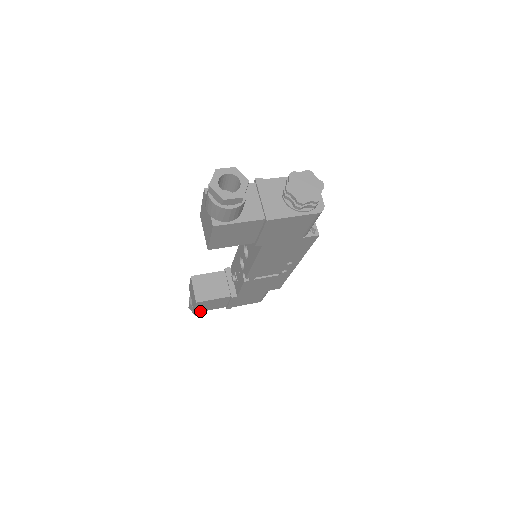
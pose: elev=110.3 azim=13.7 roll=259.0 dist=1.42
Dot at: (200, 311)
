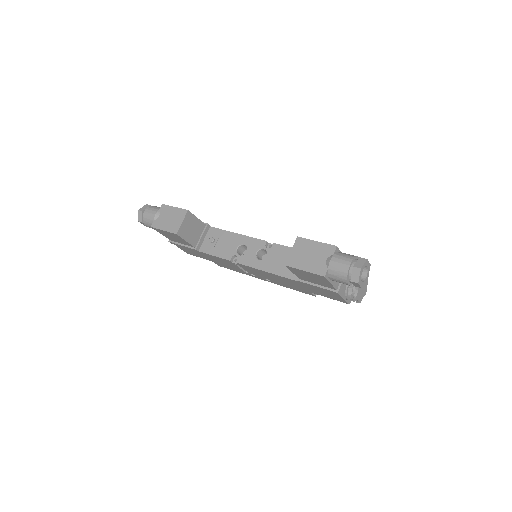
Dot at: (156, 229)
